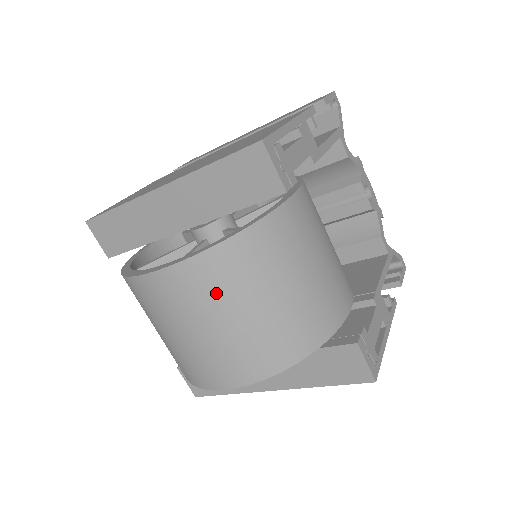
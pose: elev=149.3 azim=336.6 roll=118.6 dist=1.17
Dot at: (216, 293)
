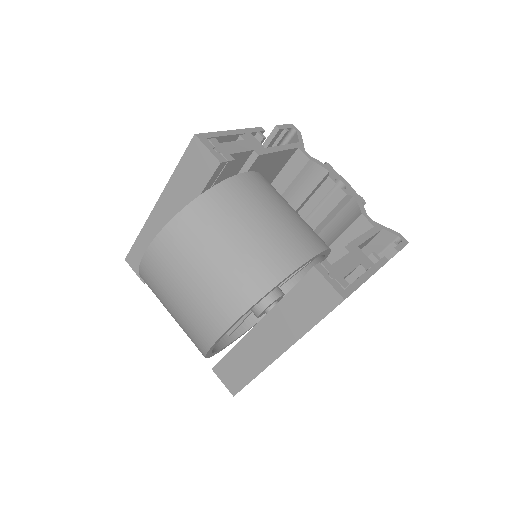
Dot at: (187, 249)
